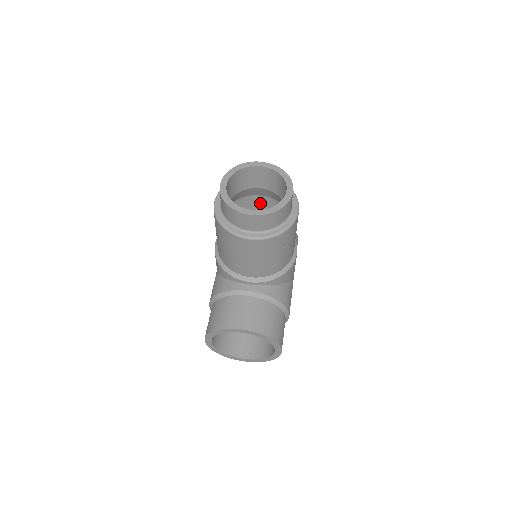
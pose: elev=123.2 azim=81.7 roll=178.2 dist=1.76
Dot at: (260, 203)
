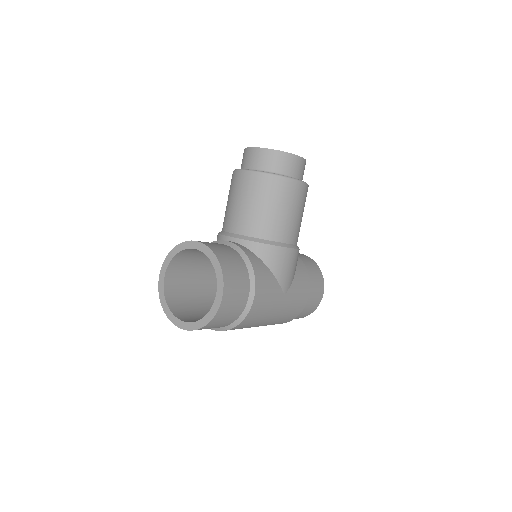
Dot at: occluded
